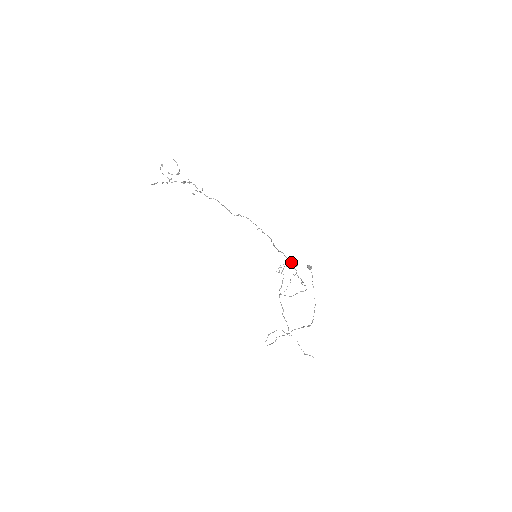
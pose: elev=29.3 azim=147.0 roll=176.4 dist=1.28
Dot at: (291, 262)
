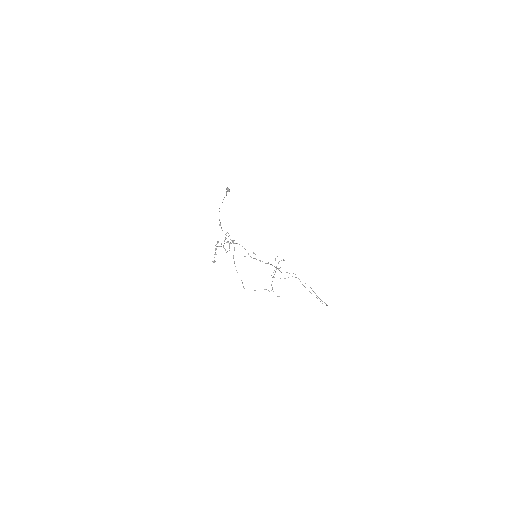
Dot at: occluded
